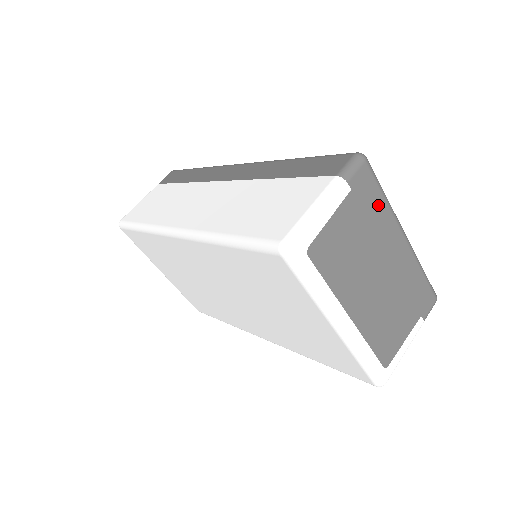
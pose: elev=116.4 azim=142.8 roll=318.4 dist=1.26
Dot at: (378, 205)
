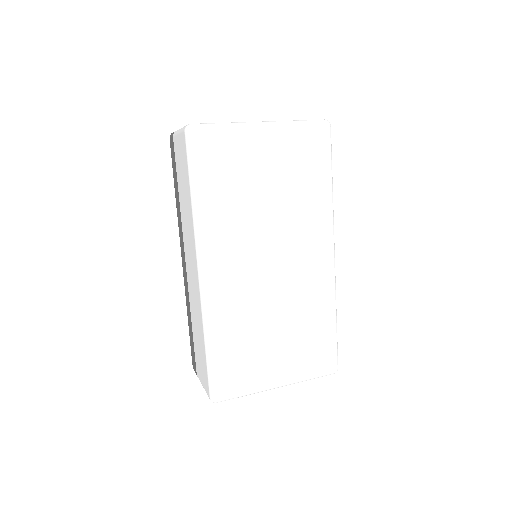
Dot at: occluded
